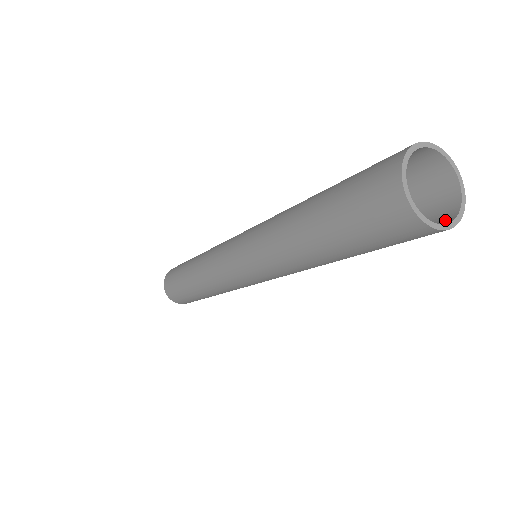
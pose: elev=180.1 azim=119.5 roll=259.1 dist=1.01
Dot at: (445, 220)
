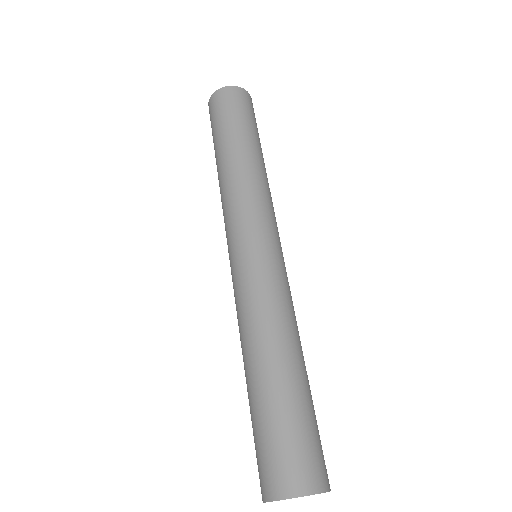
Dot at: (236, 93)
